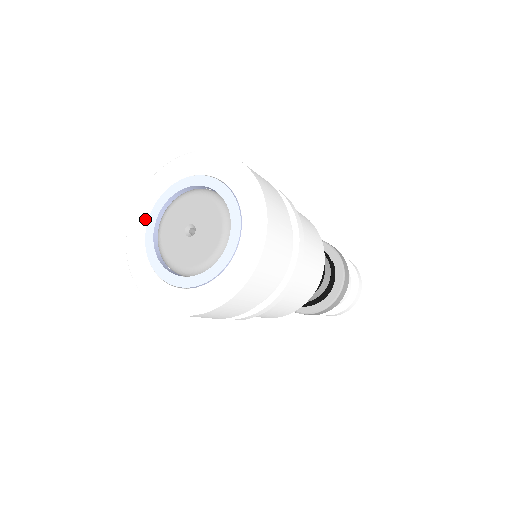
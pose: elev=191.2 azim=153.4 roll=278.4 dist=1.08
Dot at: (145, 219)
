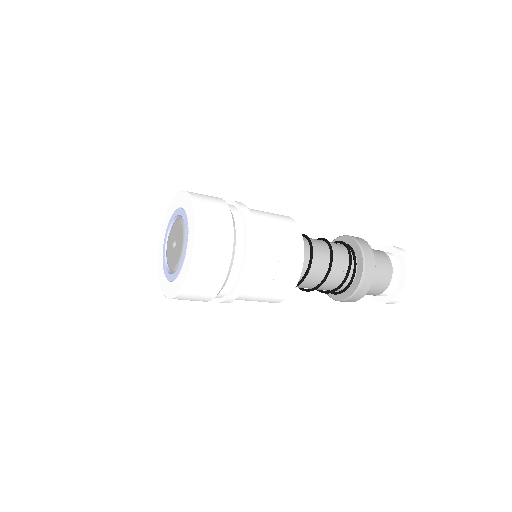
Dot at: (162, 258)
